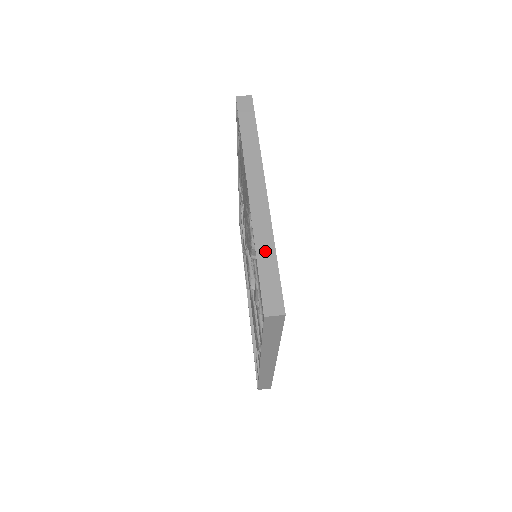
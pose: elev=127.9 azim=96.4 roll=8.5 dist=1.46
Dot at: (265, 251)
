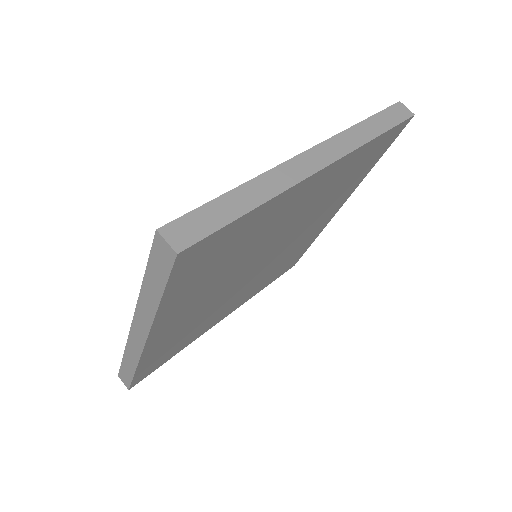
Dot at: (247, 196)
